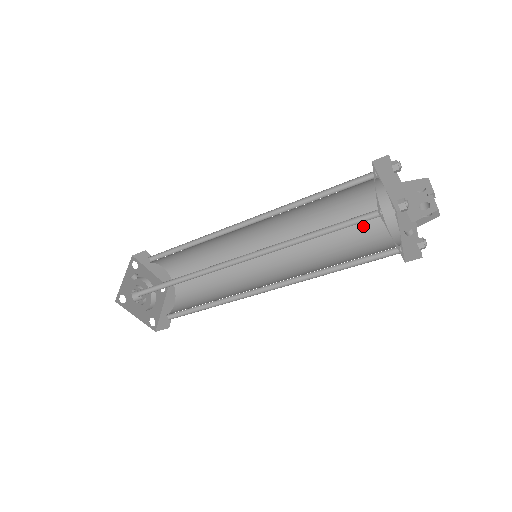
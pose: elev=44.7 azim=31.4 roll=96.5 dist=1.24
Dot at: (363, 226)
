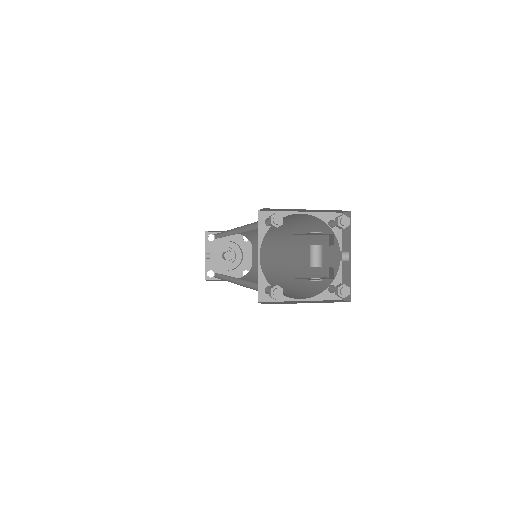
Dot at: occluded
